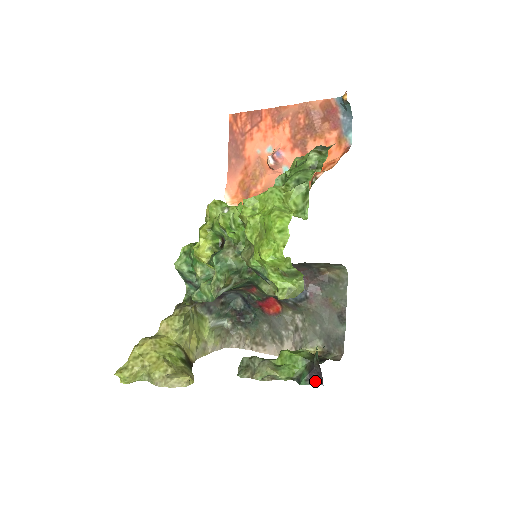
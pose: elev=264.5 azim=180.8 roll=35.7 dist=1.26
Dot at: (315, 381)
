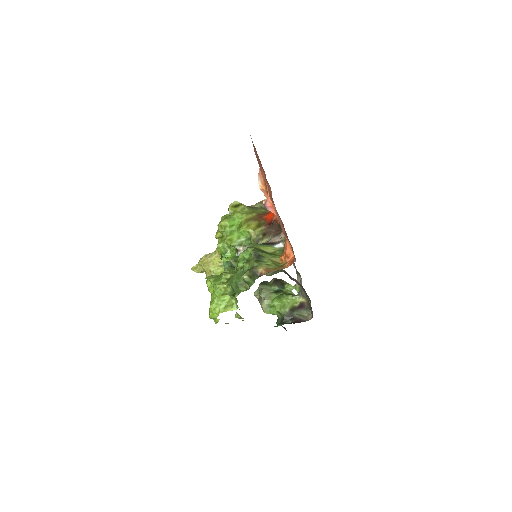
Dot at: (284, 327)
